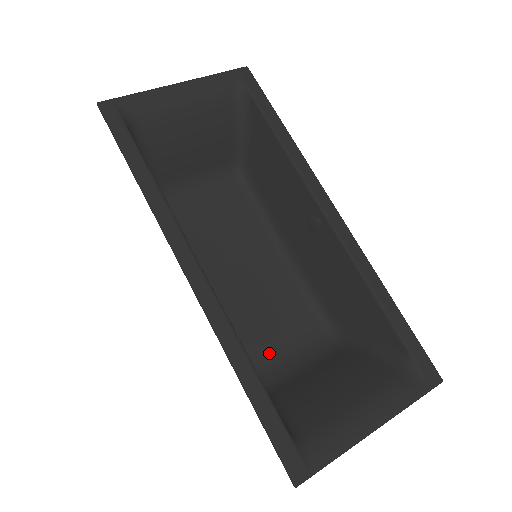
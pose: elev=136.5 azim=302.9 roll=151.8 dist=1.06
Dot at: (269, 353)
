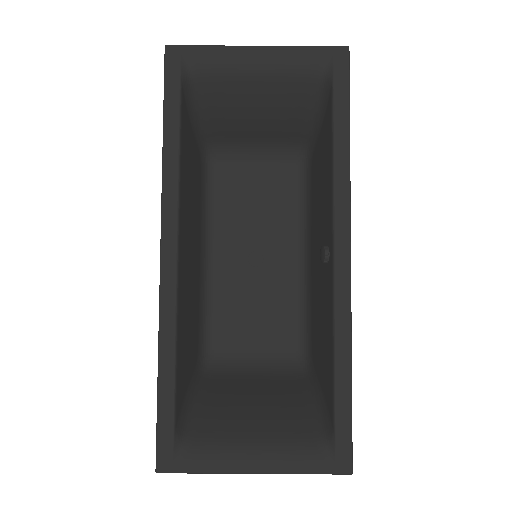
Dot at: (234, 343)
